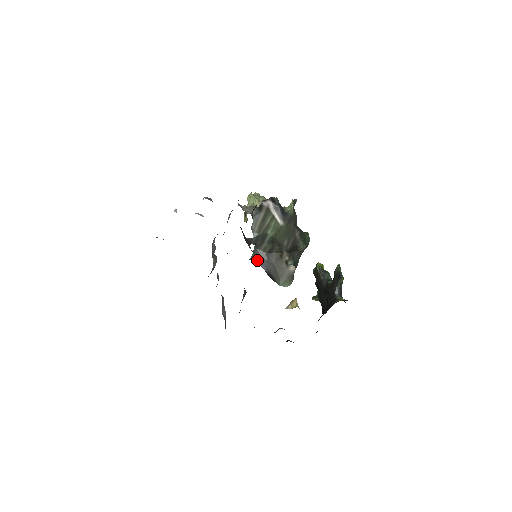
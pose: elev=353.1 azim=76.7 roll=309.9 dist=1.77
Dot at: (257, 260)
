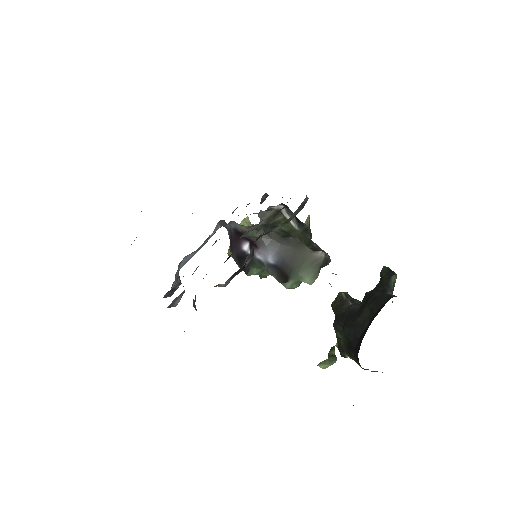
Dot at: (265, 242)
